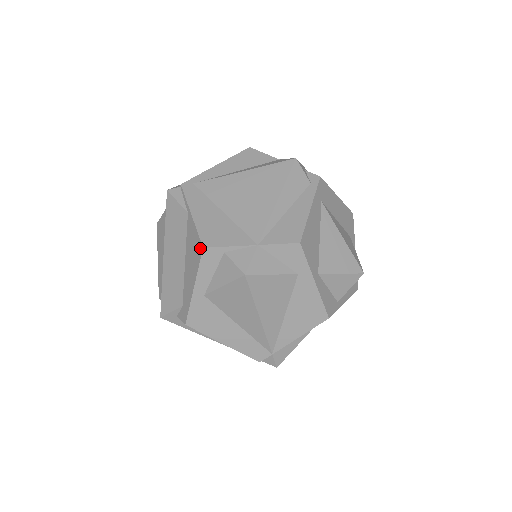
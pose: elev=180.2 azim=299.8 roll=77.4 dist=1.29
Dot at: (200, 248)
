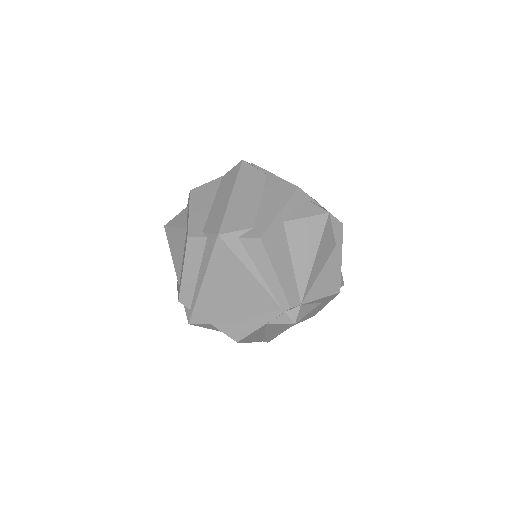
Dot at: (293, 187)
